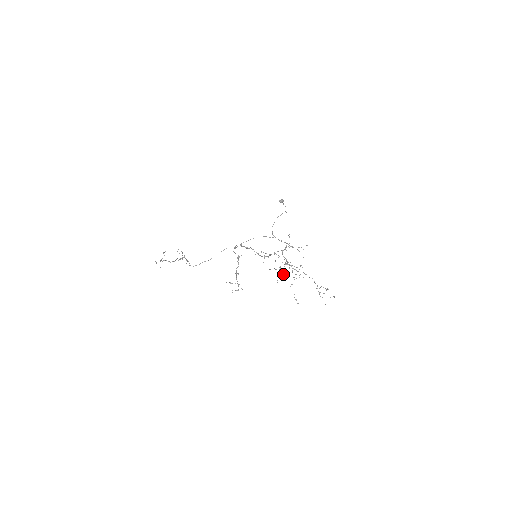
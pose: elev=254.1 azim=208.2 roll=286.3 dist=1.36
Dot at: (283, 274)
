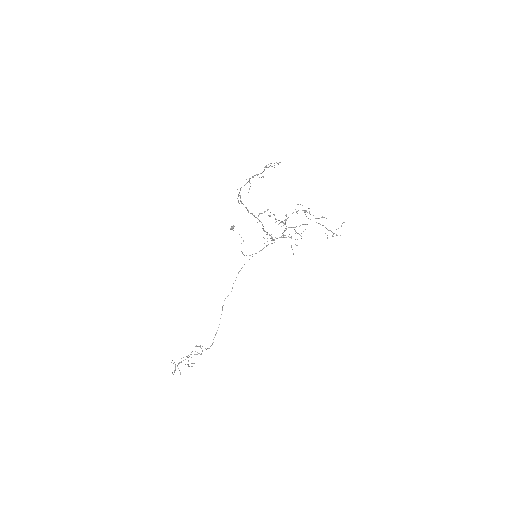
Dot at: (291, 245)
